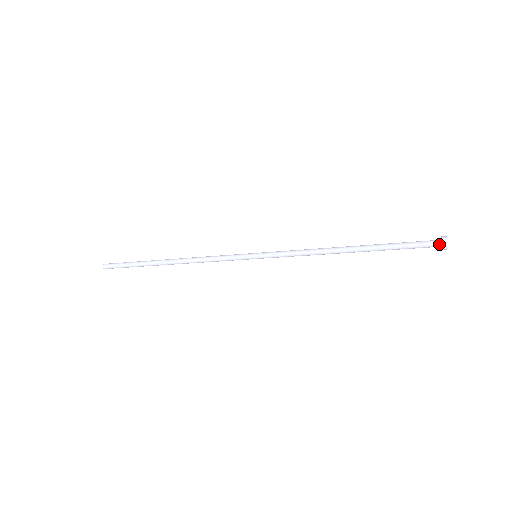
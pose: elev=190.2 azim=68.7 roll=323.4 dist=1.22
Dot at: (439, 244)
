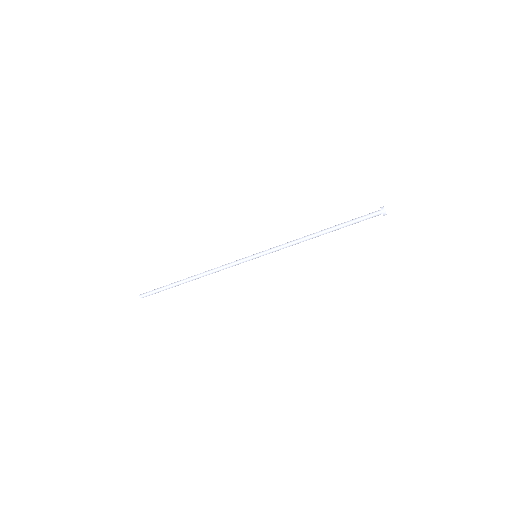
Dot at: (379, 210)
